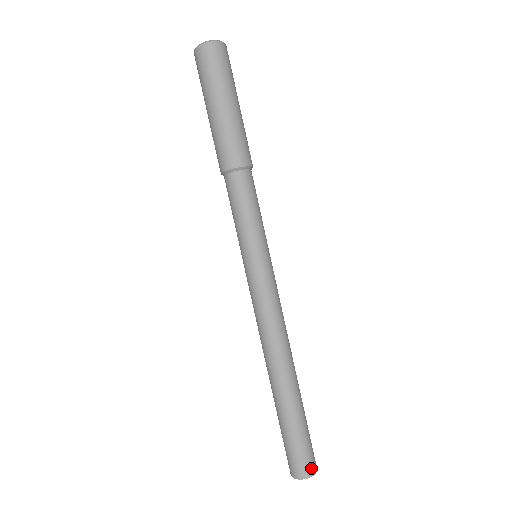
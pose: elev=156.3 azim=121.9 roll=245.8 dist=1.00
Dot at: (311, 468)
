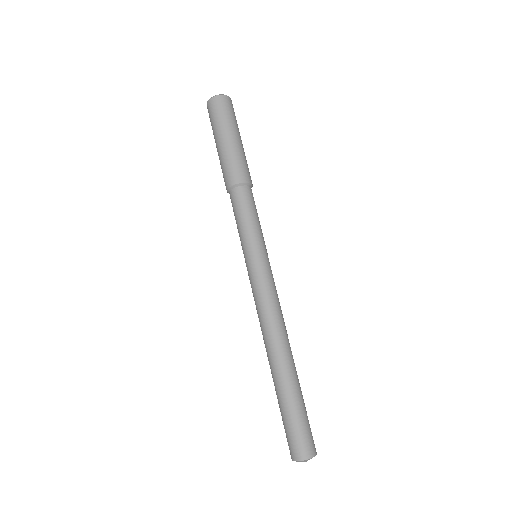
Dot at: (308, 450)
